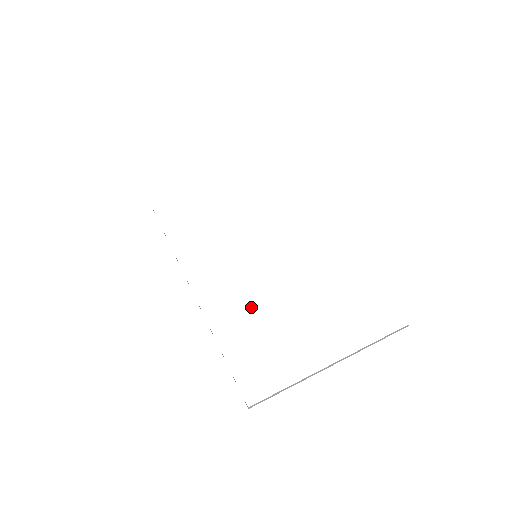
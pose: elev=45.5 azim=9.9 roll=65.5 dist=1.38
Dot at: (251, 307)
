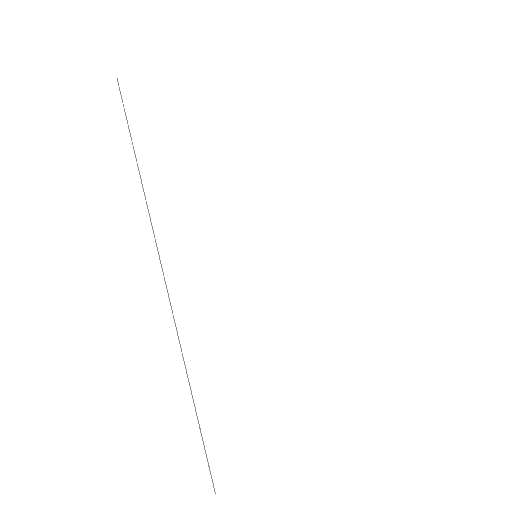
Dot at: (239, 344)
